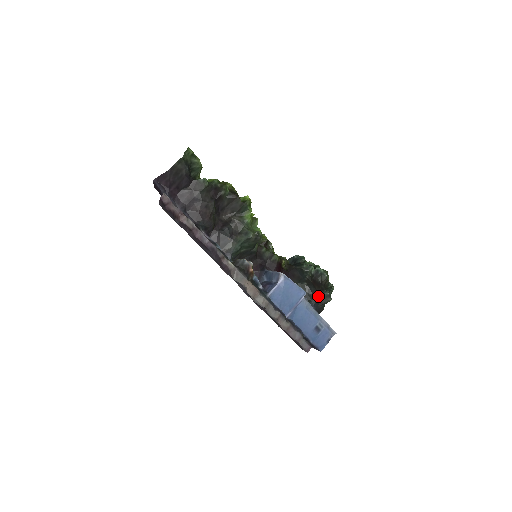
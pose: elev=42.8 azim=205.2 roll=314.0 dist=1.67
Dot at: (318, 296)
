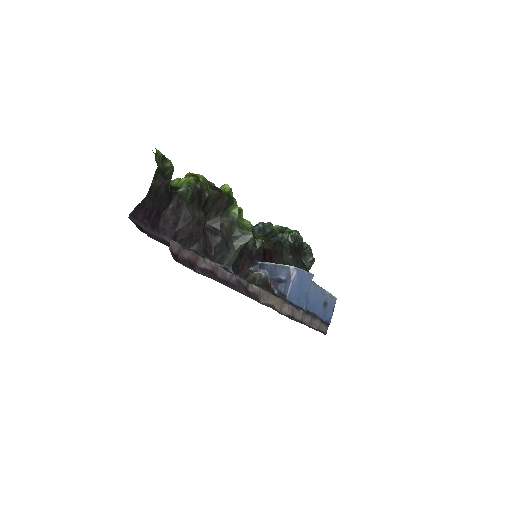
Dot at: (304, 264)
